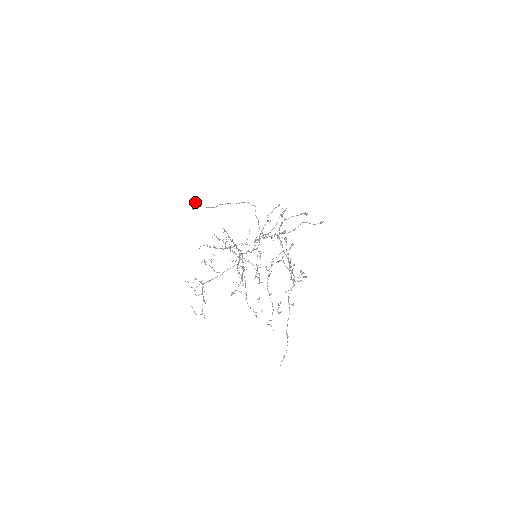
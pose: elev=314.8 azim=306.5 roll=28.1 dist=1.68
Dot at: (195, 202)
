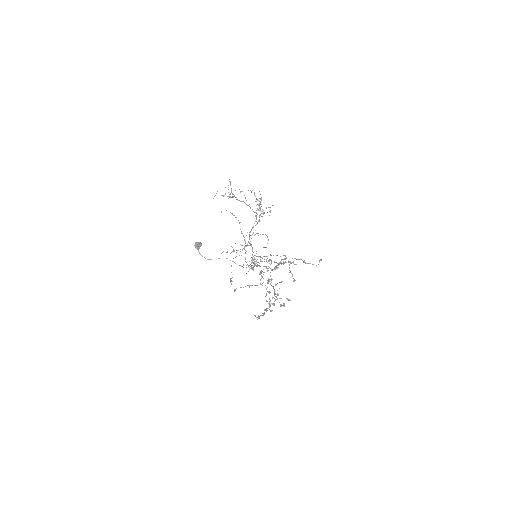
Dot at: (200, 242)
